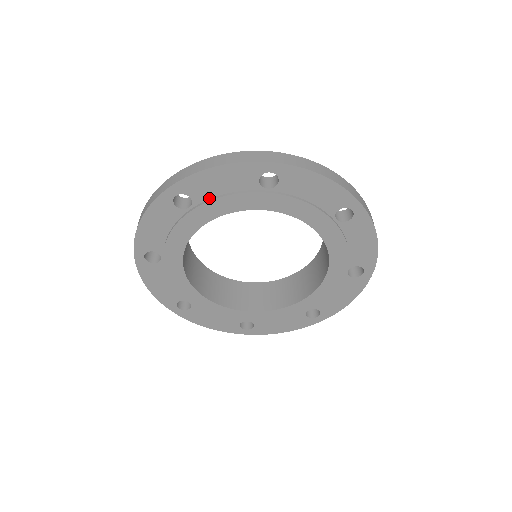
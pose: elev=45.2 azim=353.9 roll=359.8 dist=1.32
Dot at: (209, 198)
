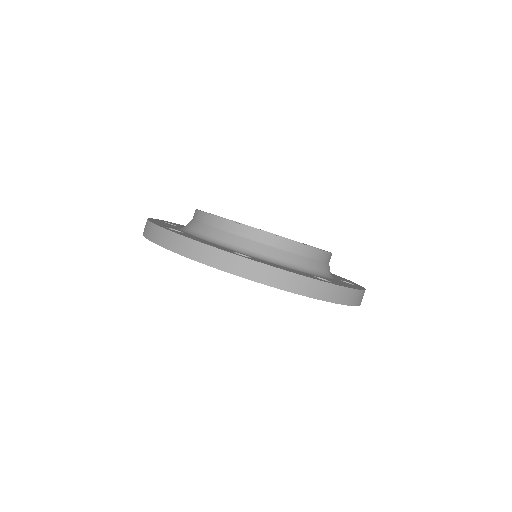
Dot at: occluded
